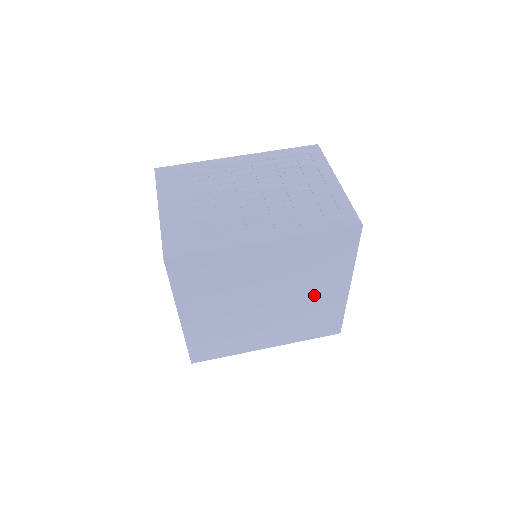
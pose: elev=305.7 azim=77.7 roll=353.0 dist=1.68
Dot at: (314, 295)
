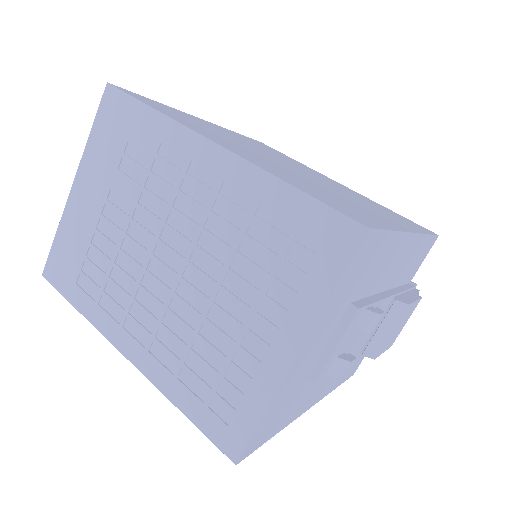
Dot at: occluded
